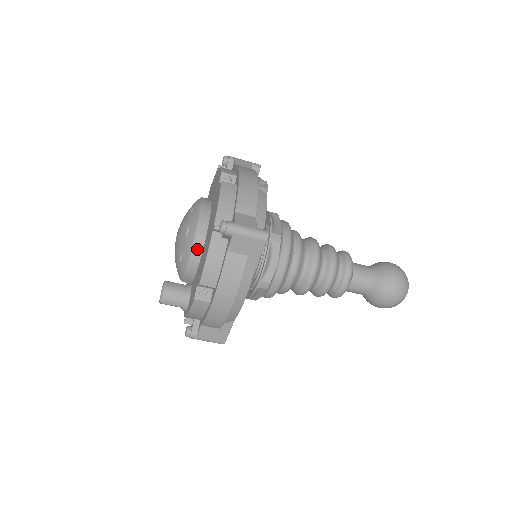
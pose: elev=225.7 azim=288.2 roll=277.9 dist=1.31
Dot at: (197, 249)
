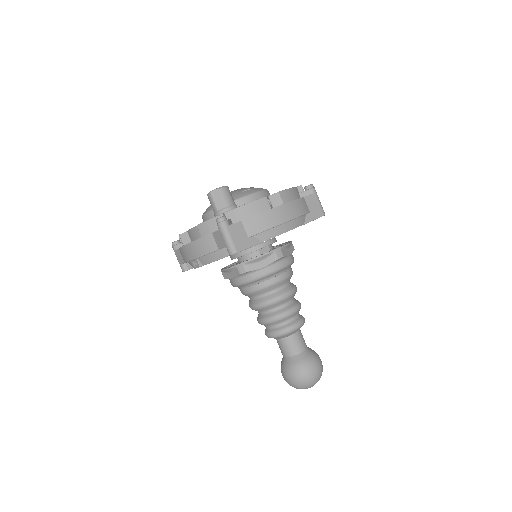
Dot at: (265, 193)
